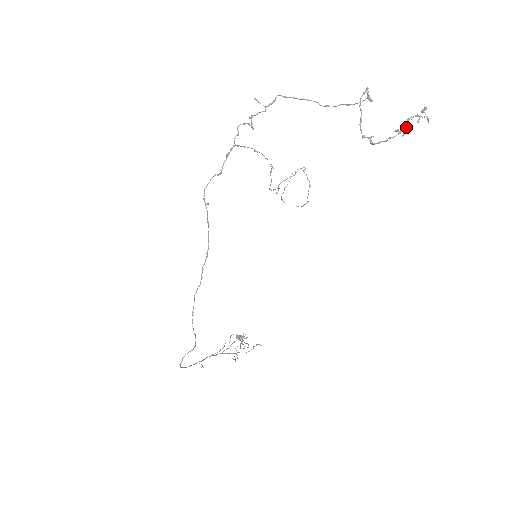
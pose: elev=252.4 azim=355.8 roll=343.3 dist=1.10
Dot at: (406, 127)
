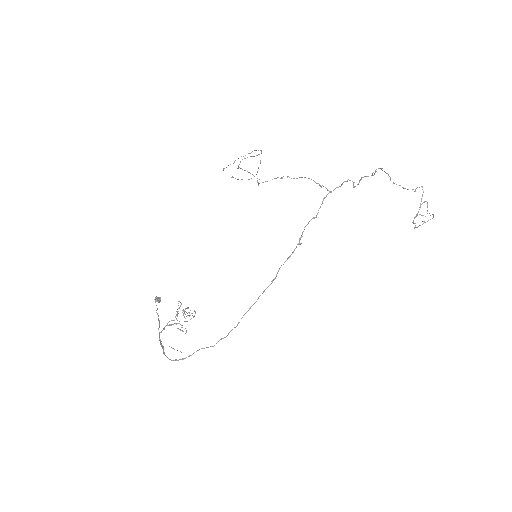
Dot at: occluded
